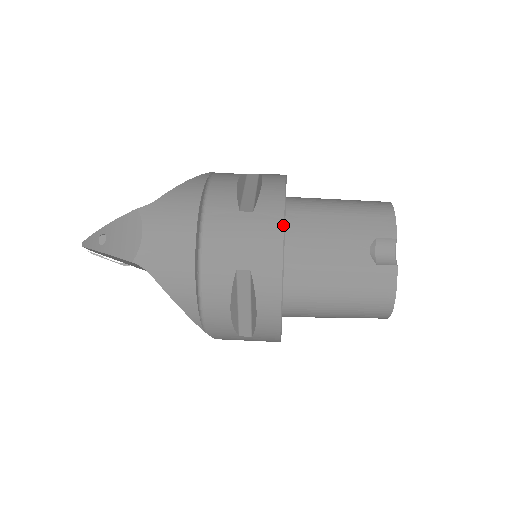
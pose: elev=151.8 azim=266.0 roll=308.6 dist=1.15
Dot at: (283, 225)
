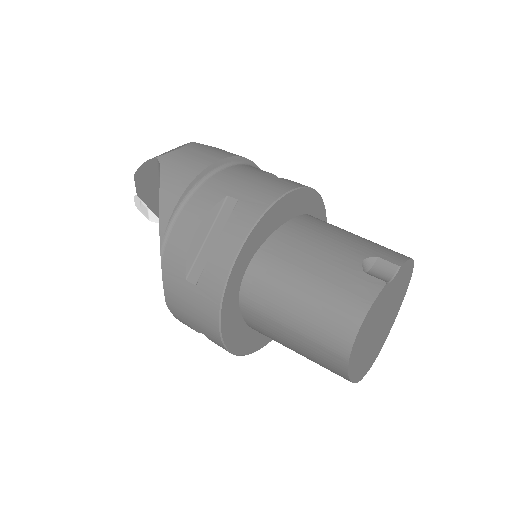
Dot at: (292, 189)
